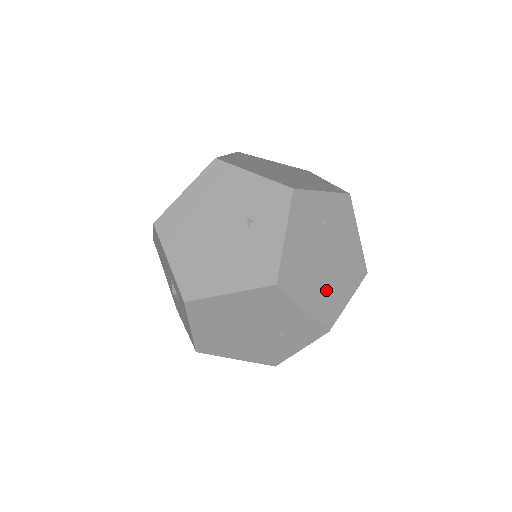
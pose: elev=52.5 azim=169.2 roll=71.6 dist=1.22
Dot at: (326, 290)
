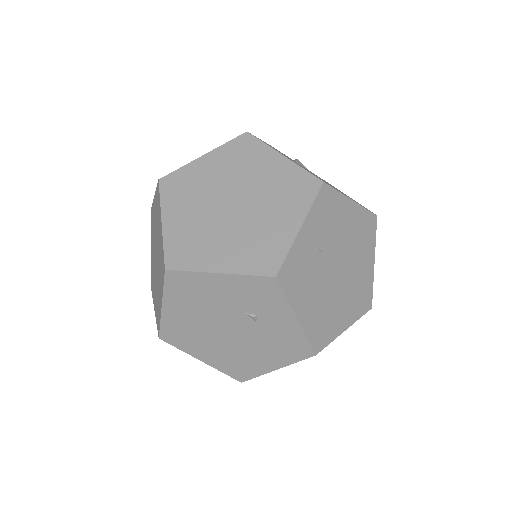
Dot at: (353, 290)
